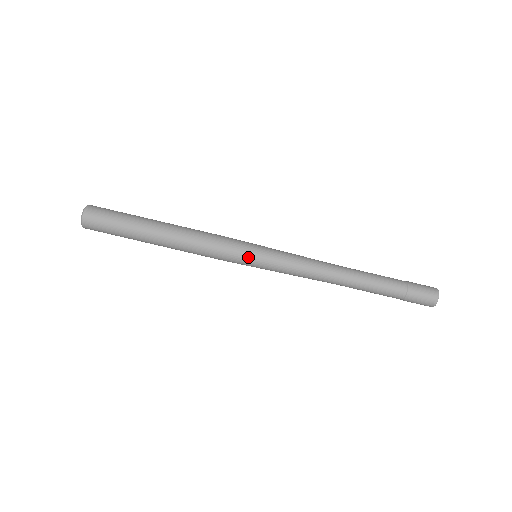
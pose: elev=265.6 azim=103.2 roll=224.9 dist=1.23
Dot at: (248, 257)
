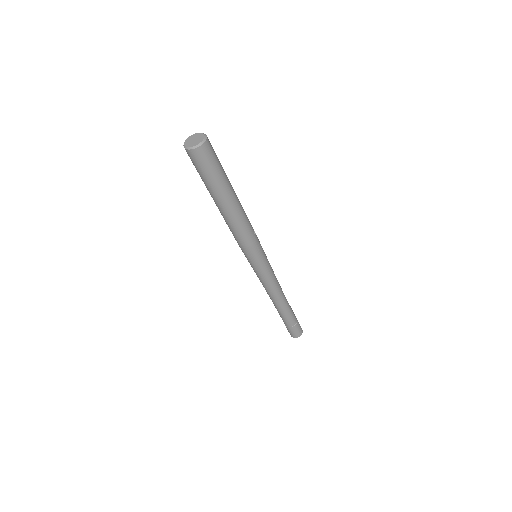
Dot at: (247, 258)
